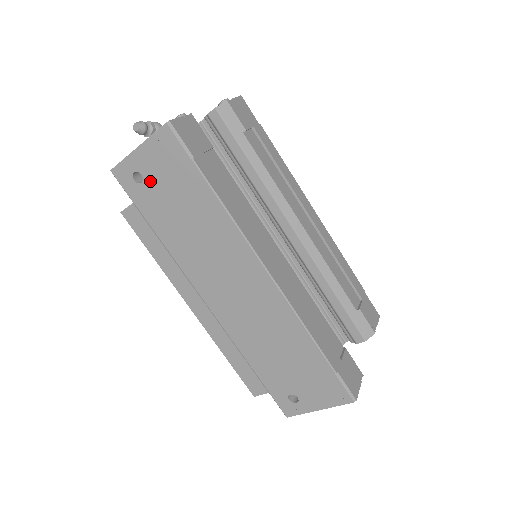
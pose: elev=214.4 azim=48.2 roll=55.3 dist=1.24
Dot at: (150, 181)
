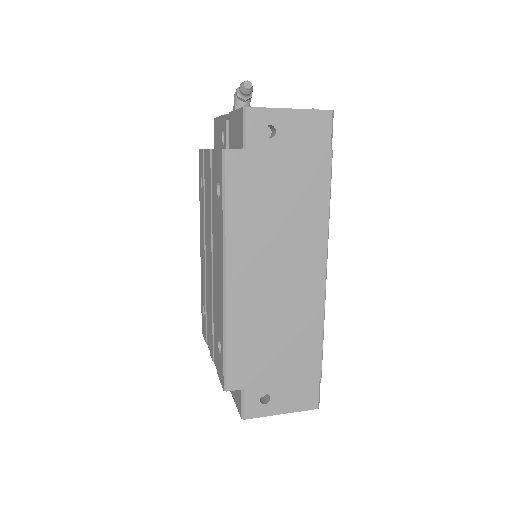
Dot at: (280, 142)
